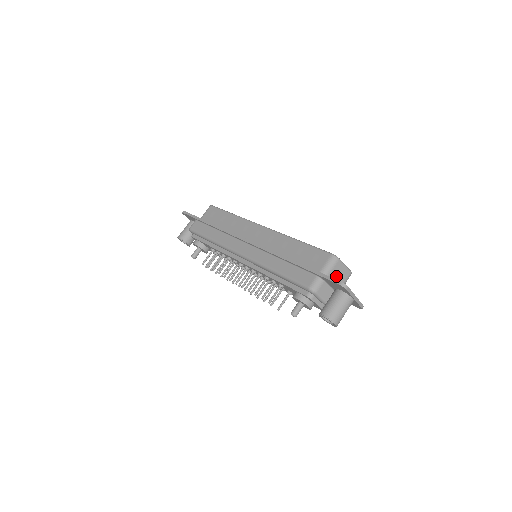
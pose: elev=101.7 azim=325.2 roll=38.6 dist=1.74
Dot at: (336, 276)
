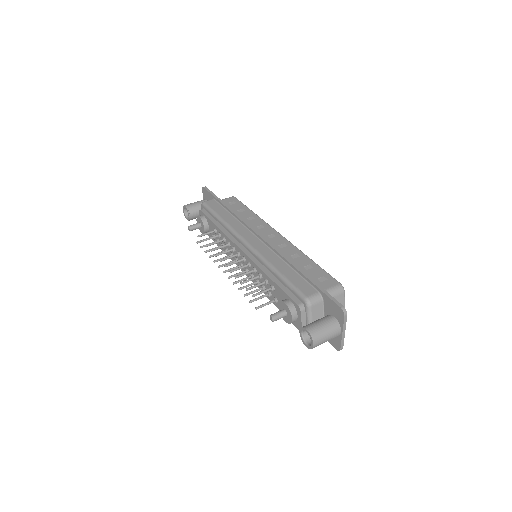
Dot at: occluded
